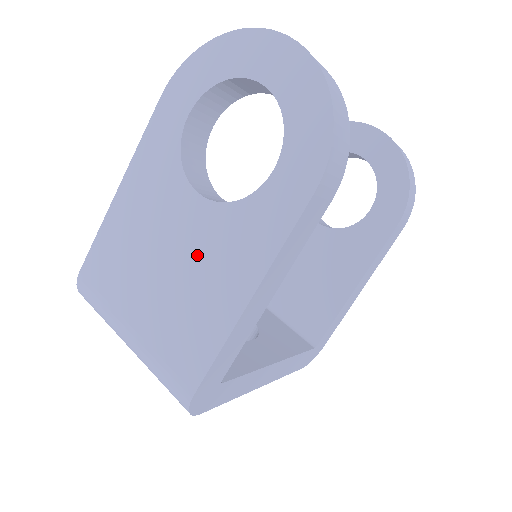
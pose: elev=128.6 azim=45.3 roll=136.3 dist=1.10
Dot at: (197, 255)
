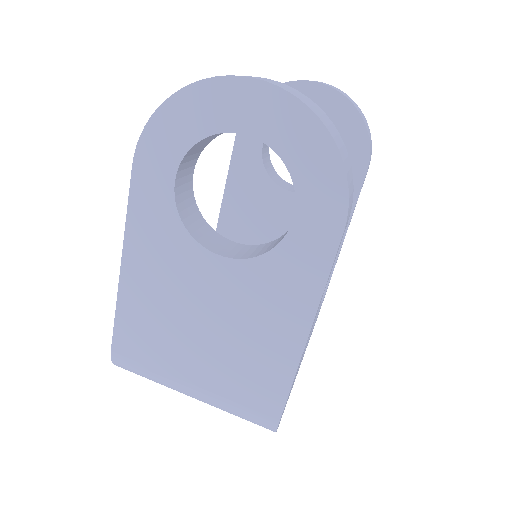
Dot at: (238, 310)
